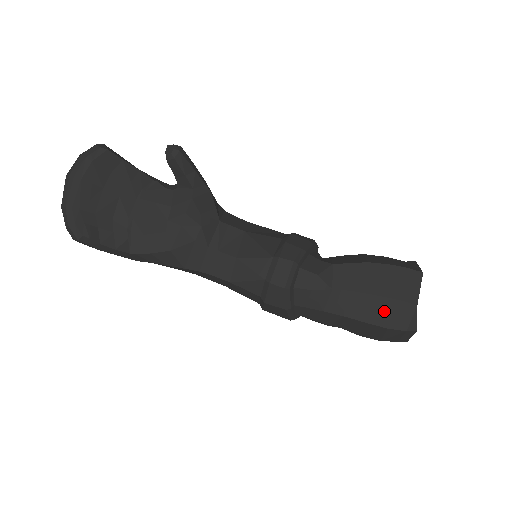
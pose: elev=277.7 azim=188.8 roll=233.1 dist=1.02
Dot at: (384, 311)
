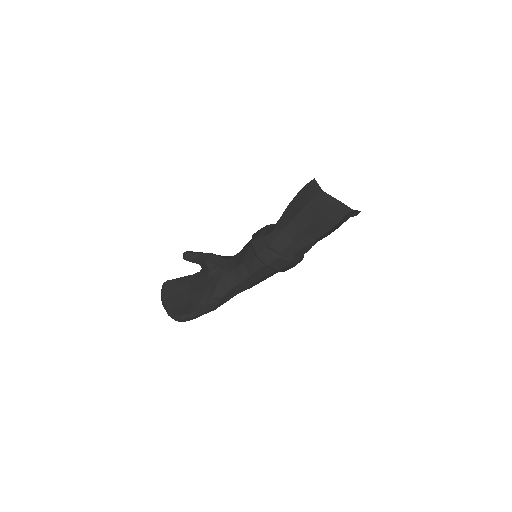
Dot at: (313, 210)
